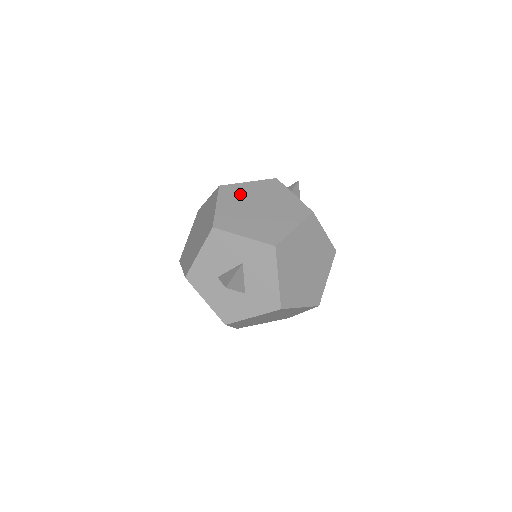
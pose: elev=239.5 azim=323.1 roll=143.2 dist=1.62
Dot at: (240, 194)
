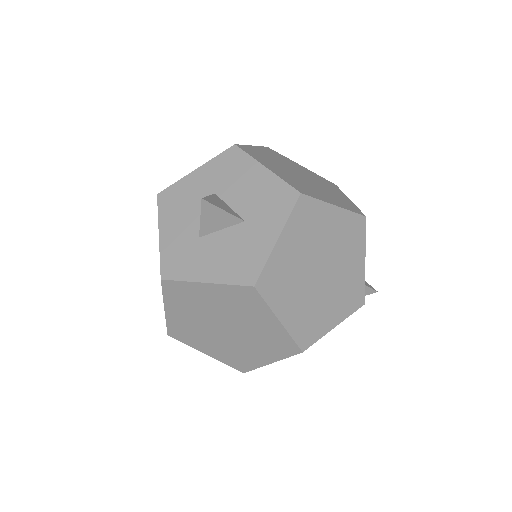
Dot at: occluded
